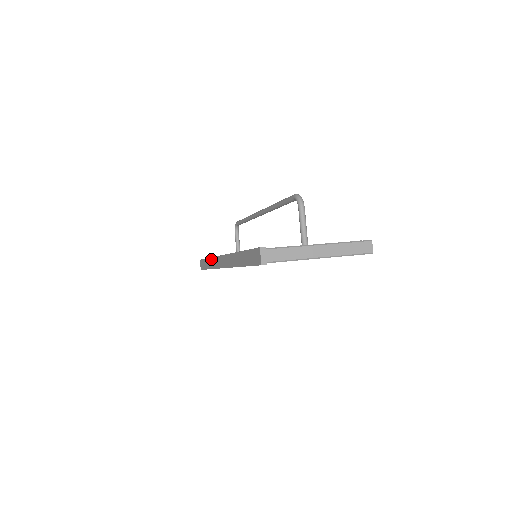
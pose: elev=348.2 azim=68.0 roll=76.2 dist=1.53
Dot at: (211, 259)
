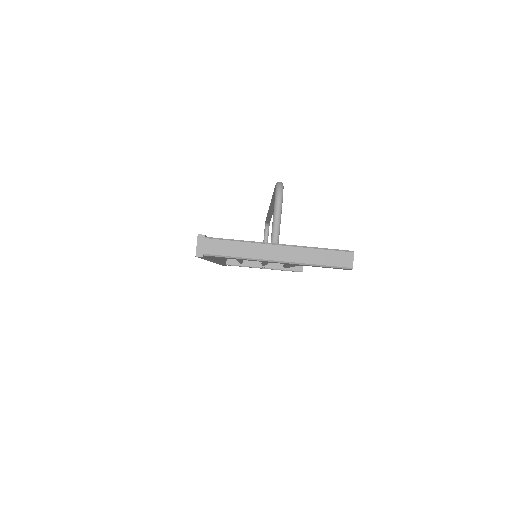
Dot at: occluded
